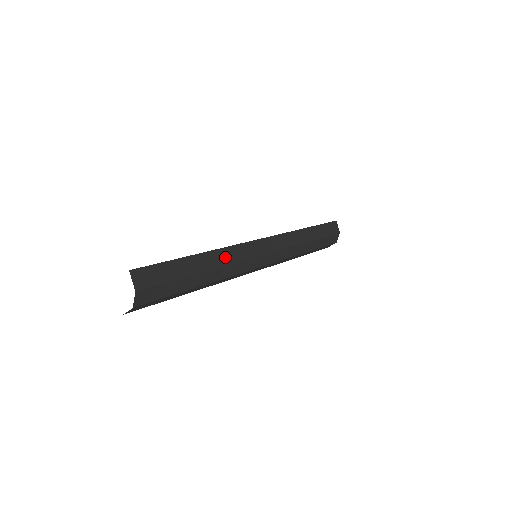
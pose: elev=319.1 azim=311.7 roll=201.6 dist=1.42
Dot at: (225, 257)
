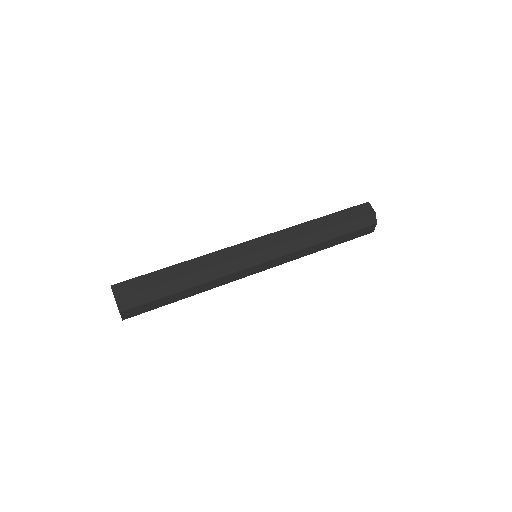
Dot at: (207, 262)
